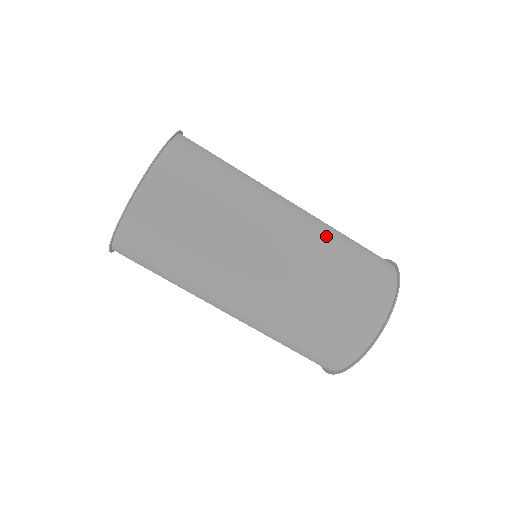
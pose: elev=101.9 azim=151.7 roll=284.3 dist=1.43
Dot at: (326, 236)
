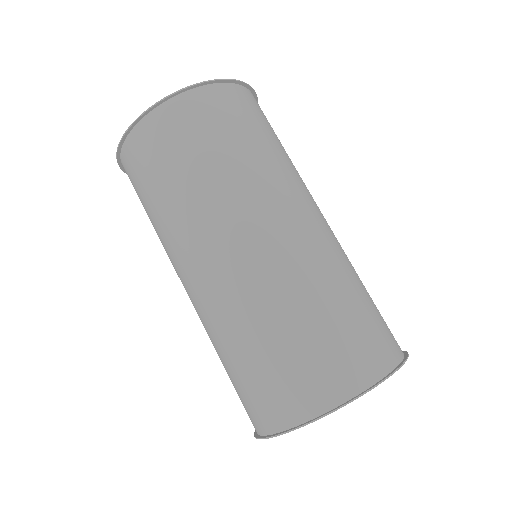
Dot at: (321, 272)
